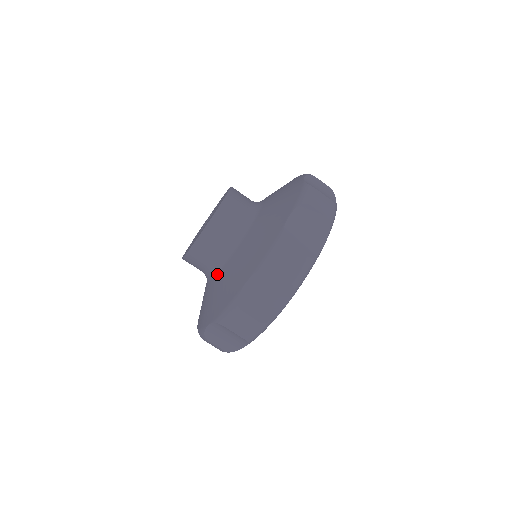
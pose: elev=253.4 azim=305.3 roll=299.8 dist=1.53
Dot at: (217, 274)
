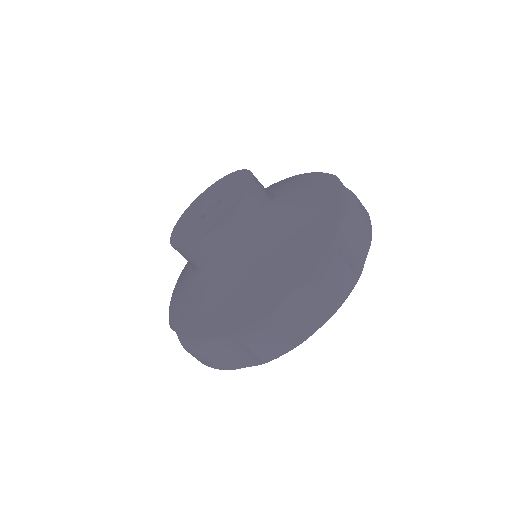
Dot at: (192, 266)
